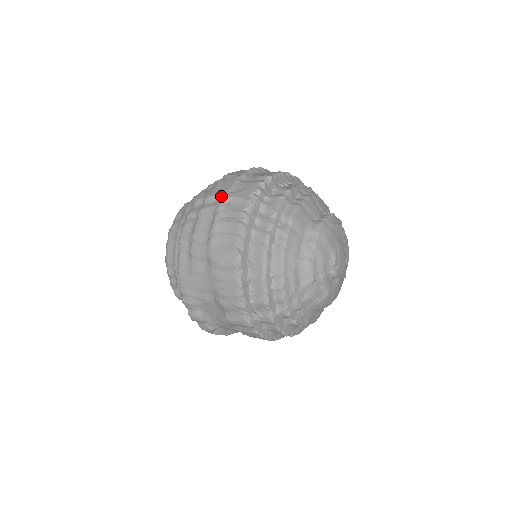
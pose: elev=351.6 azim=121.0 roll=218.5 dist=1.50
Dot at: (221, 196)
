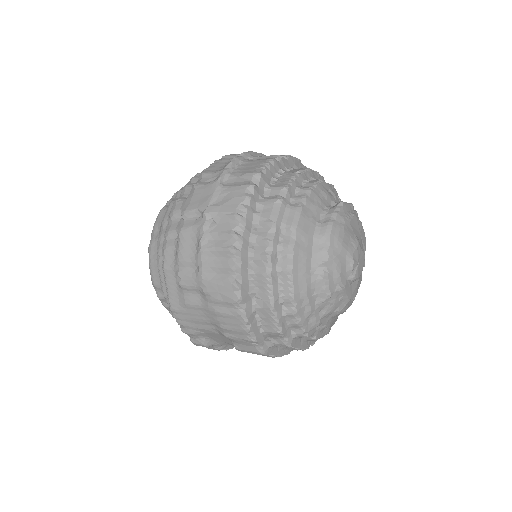
Dot at: (202, 211)
